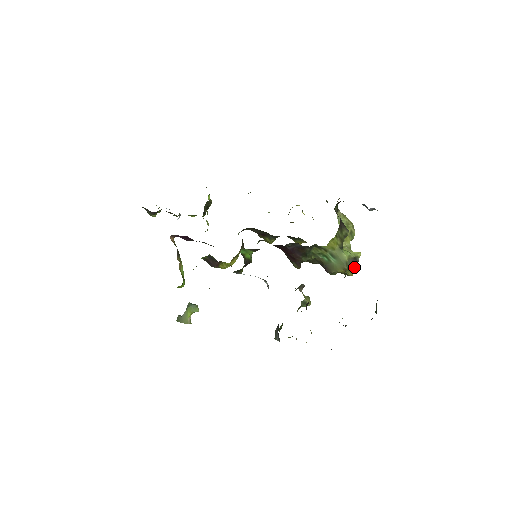
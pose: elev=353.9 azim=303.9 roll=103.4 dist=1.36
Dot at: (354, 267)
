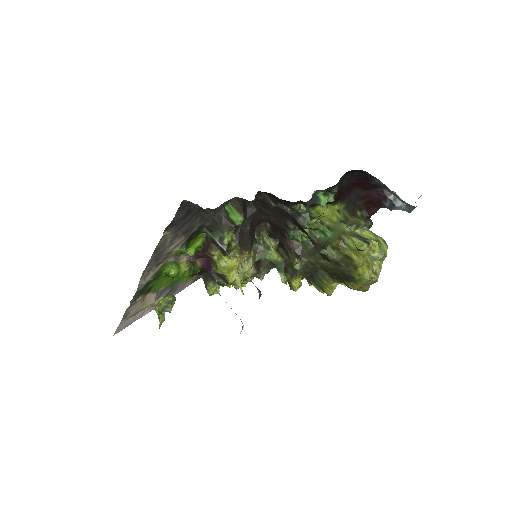
Dot at: (358, 243)
